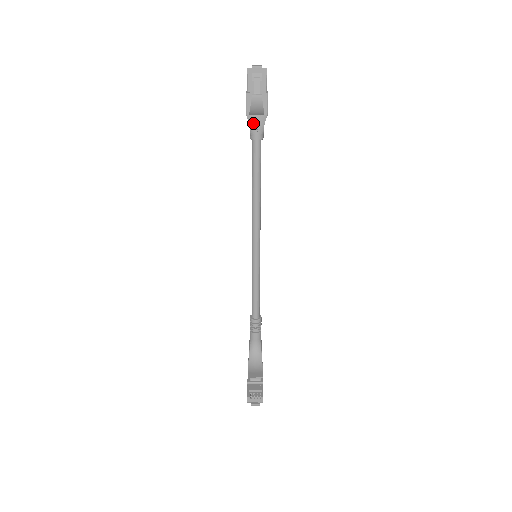
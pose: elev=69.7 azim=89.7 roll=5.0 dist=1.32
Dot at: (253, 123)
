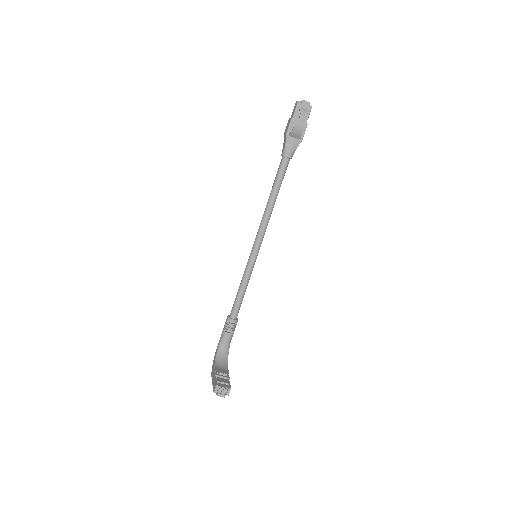
Dot at: (289, 143)
